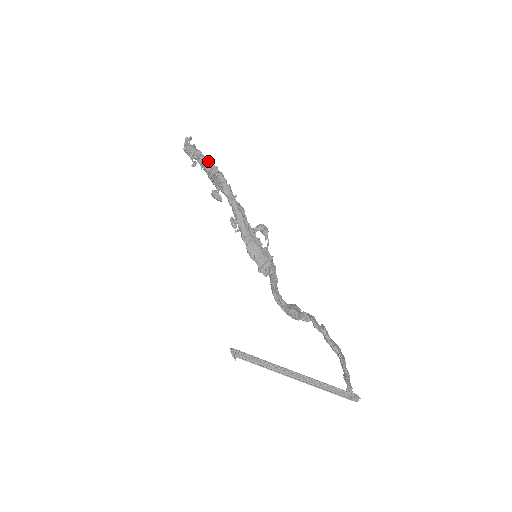
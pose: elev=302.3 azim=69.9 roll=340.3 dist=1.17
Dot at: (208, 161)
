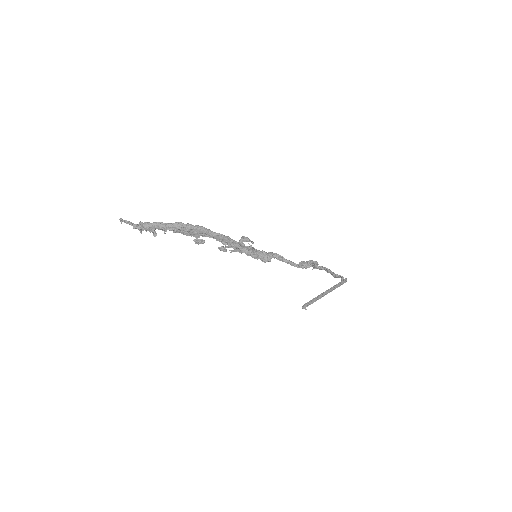
Dot at: (180, 224)
